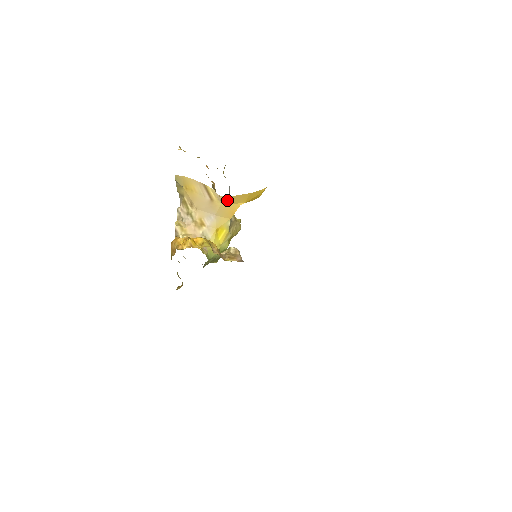
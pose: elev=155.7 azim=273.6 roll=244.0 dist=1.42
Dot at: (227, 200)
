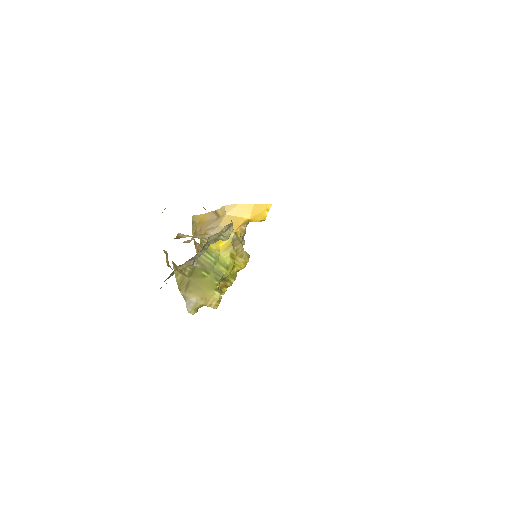
Dot at: (232, 210)
